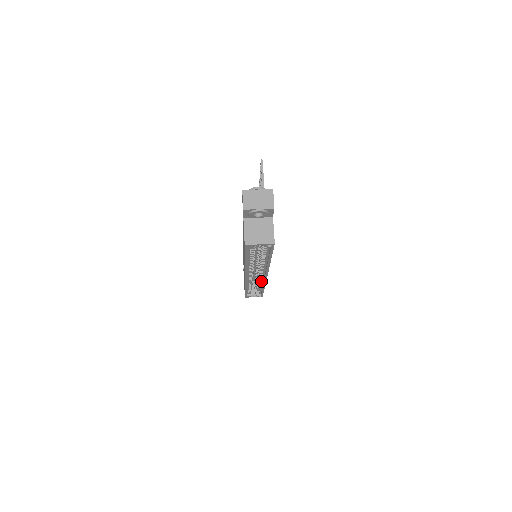
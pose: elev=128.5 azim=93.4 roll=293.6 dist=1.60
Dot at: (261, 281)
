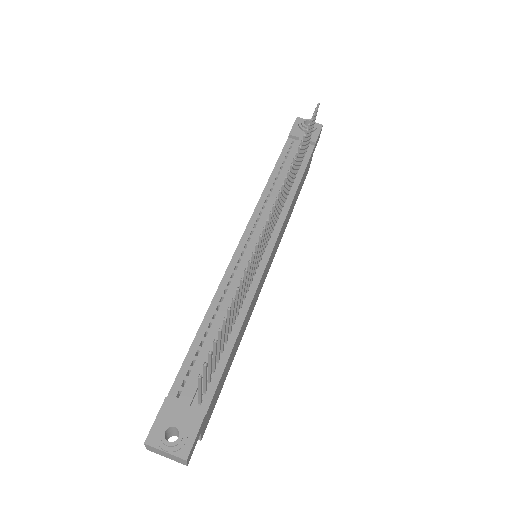
Dot at: occluded
